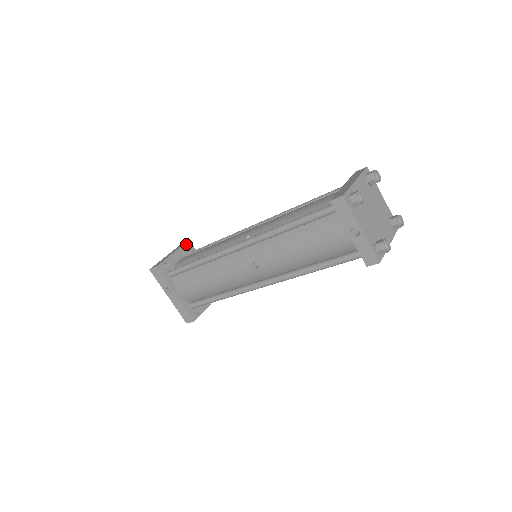
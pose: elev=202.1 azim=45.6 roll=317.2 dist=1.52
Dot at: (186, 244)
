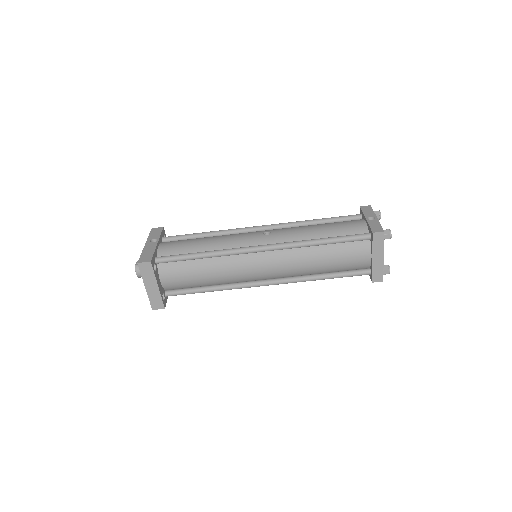
Dot at: occluded
